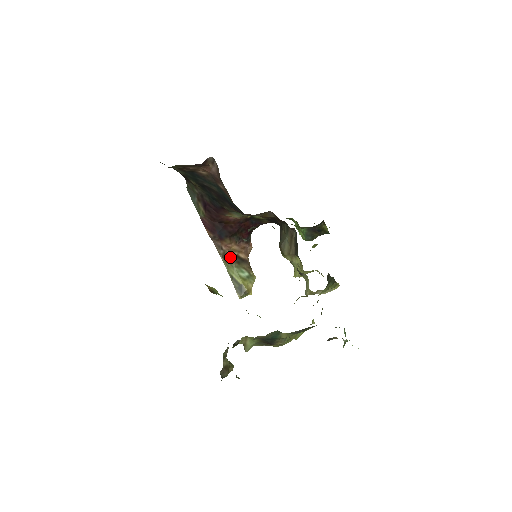
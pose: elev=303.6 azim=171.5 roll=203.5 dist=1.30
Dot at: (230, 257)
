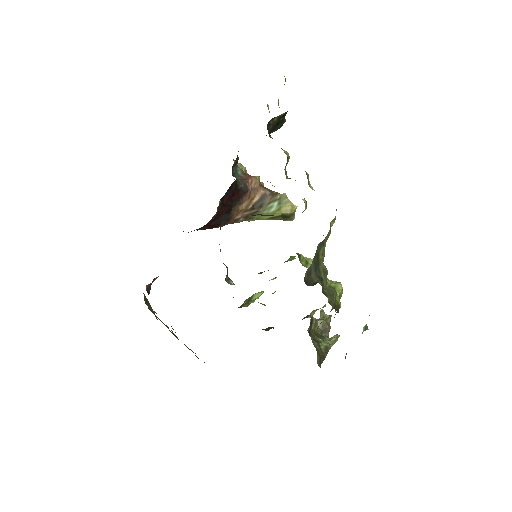
Dot at: (251, 213)
